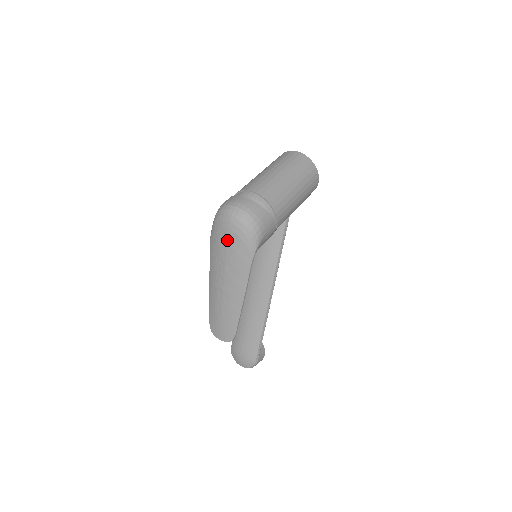
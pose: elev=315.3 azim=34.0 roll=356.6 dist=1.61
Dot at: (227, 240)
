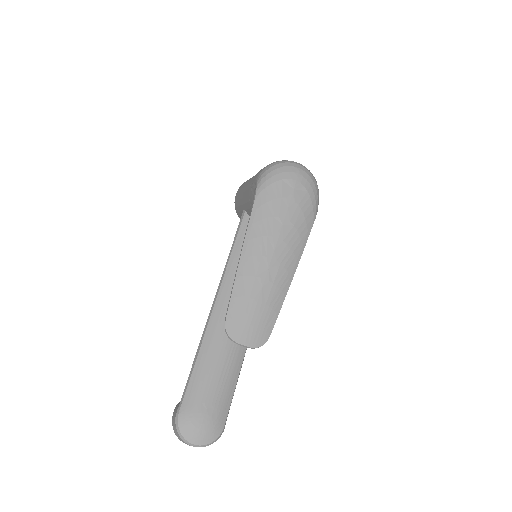
Dot at: (292, 193)
